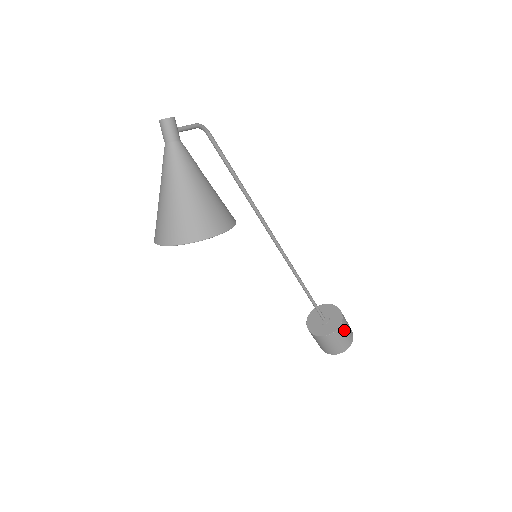
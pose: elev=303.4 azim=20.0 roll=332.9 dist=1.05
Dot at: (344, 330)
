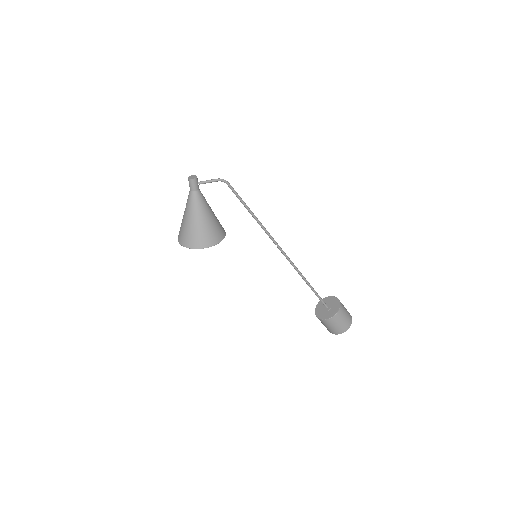
Dot at: (335, 322)
